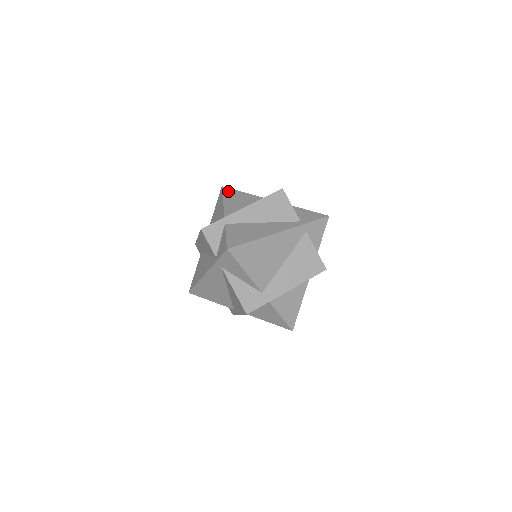
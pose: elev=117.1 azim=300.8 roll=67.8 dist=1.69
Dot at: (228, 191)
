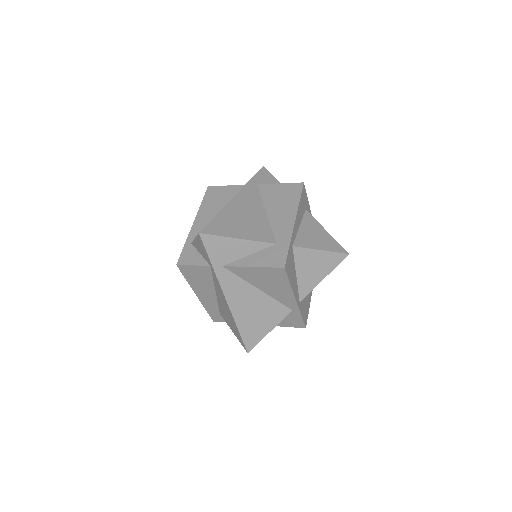
Dot at: occluded
